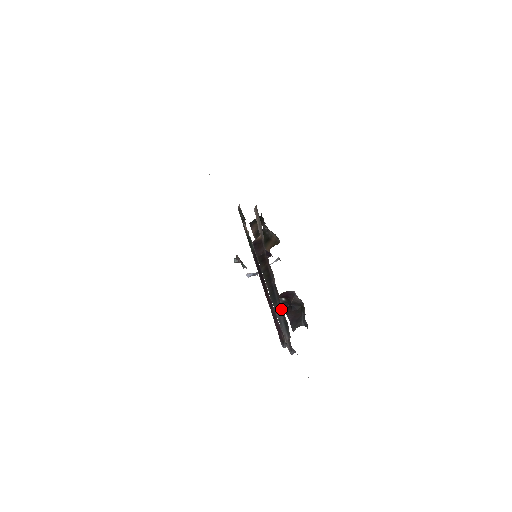
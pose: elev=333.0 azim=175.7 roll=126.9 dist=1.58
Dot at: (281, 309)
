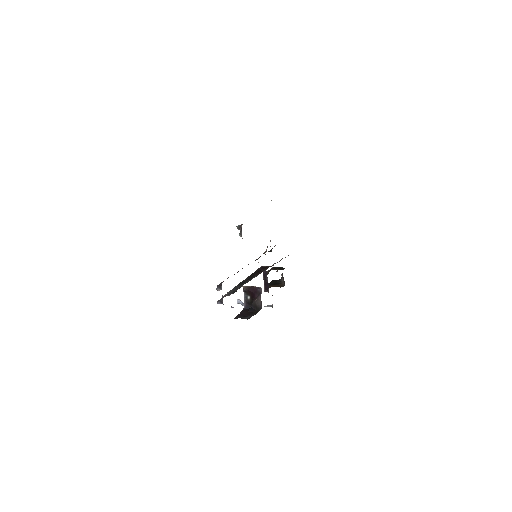
Dot at: (240, 286)
